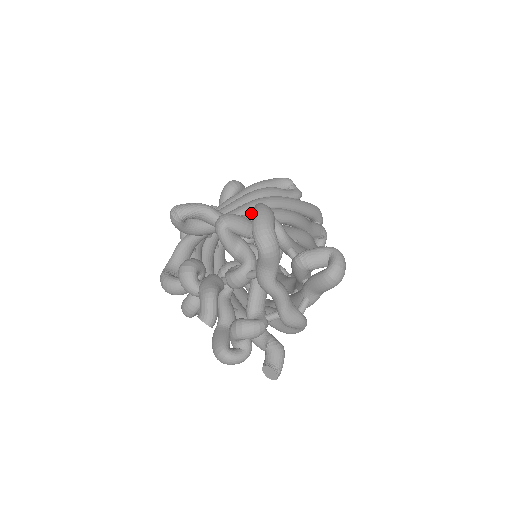
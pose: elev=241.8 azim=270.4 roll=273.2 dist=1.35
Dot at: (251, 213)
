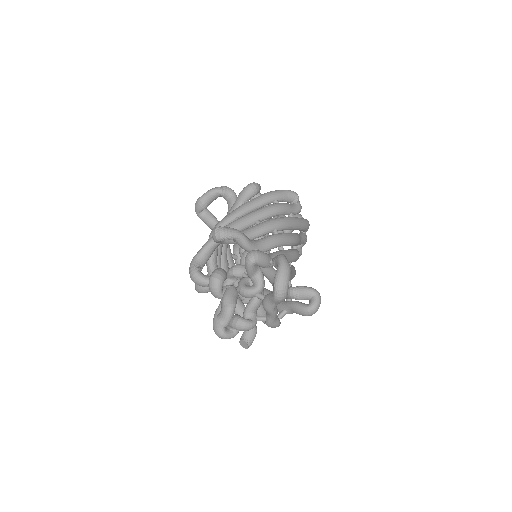
Dot at: (268, 240)
